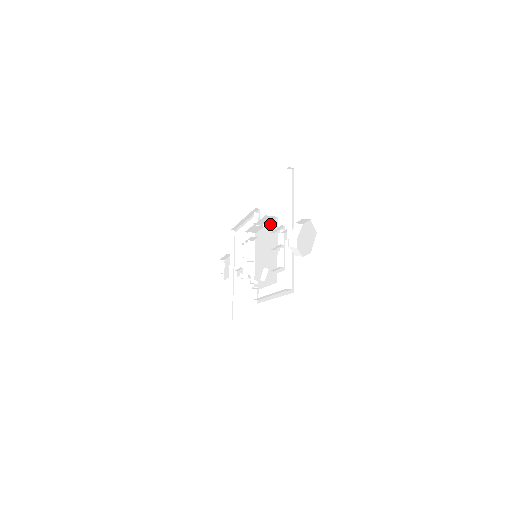
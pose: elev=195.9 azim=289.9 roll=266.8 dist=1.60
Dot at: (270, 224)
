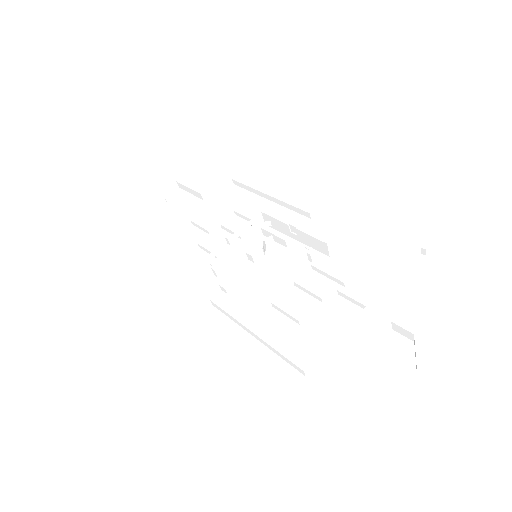
Dot at: (307, 248)
